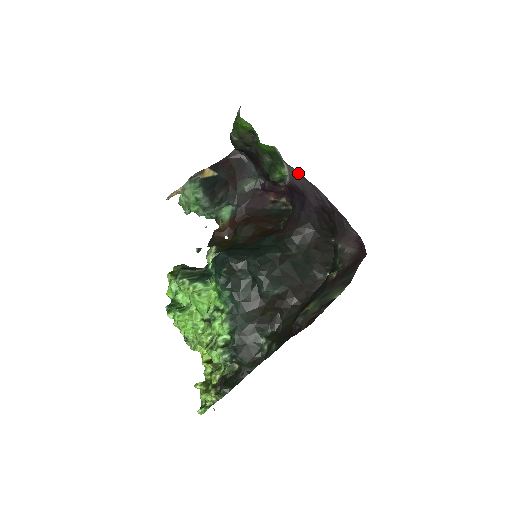
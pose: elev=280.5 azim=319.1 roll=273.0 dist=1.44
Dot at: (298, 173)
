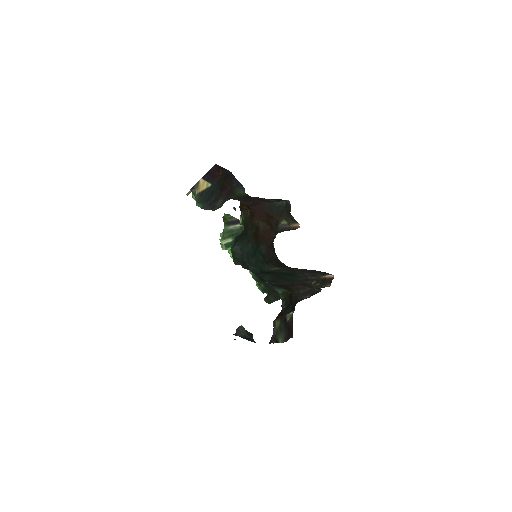
Dot at: occluded
